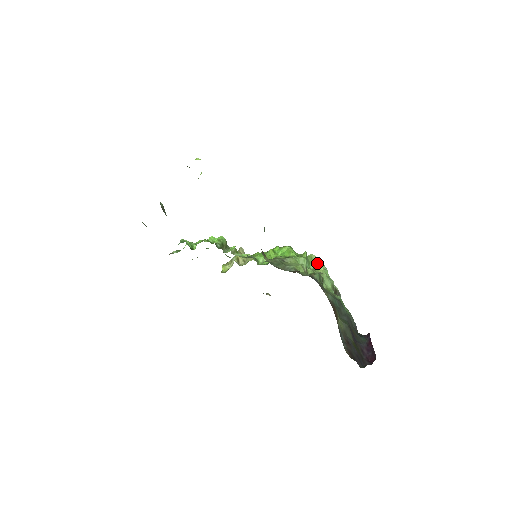
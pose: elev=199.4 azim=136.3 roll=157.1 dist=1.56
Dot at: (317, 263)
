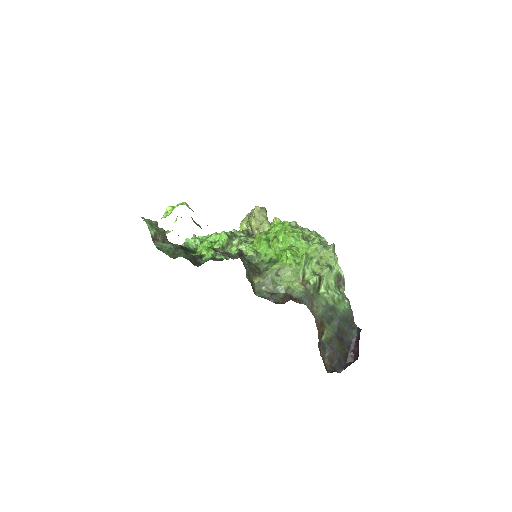
Dot at: (322, 252)
